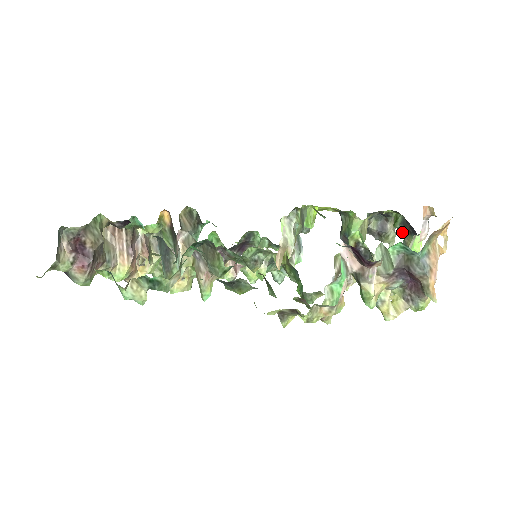
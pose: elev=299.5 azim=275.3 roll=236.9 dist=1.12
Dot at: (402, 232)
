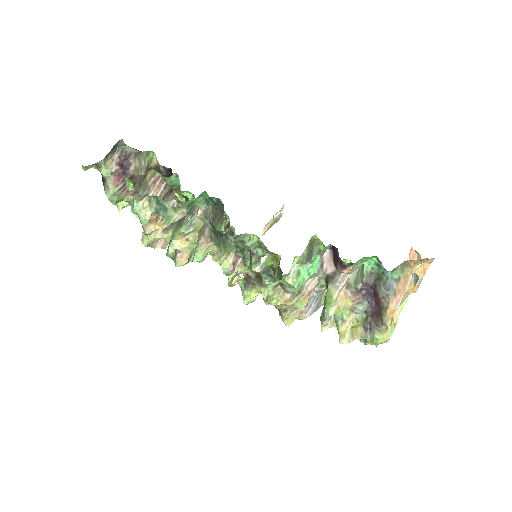
Dot at: occluded
